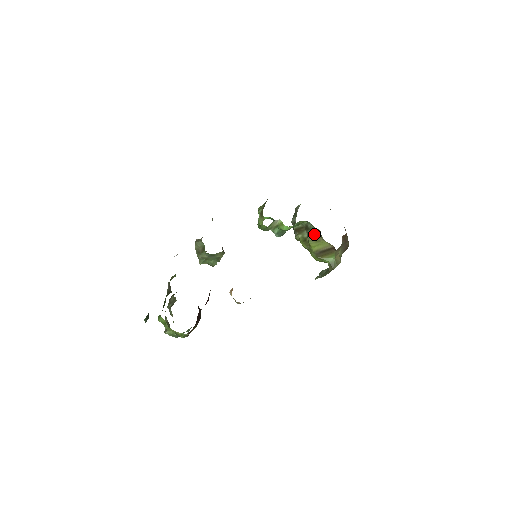
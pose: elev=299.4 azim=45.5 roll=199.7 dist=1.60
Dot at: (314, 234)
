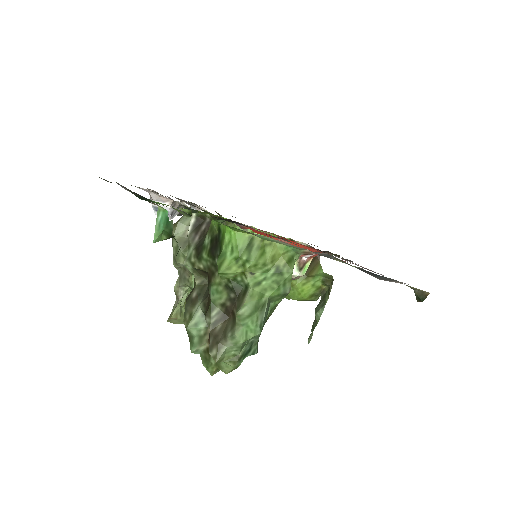
Dot at: occluded
